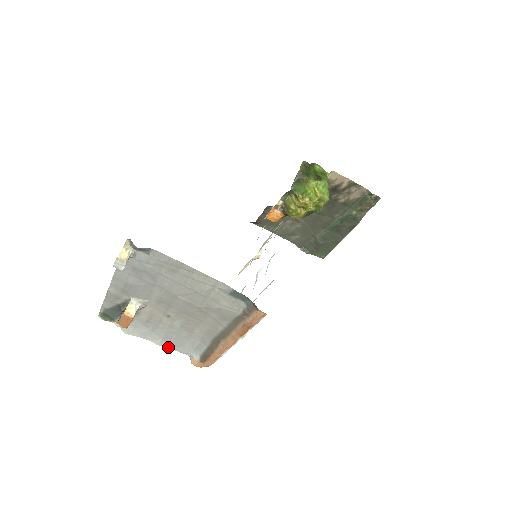
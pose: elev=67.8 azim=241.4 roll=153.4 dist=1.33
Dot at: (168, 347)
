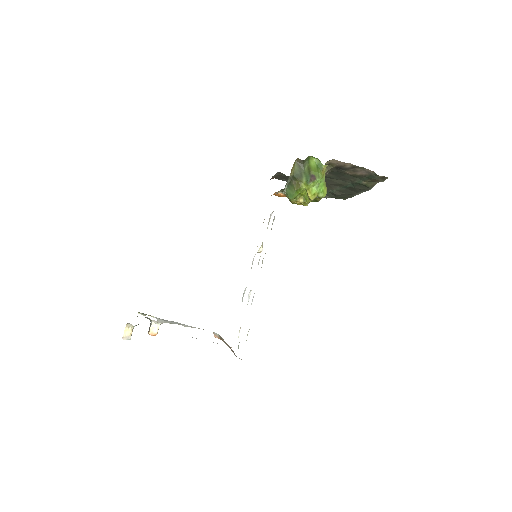
Dot at: occluded
